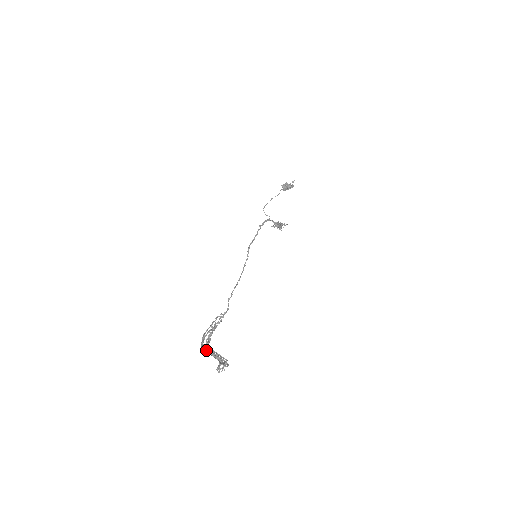
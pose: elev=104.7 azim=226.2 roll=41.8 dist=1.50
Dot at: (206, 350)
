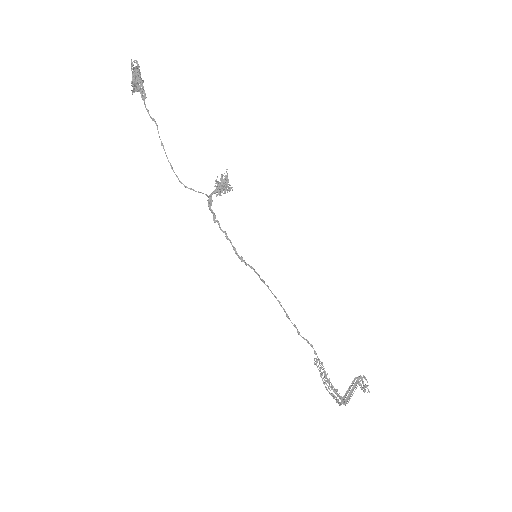
Dot at: (345, 400)
